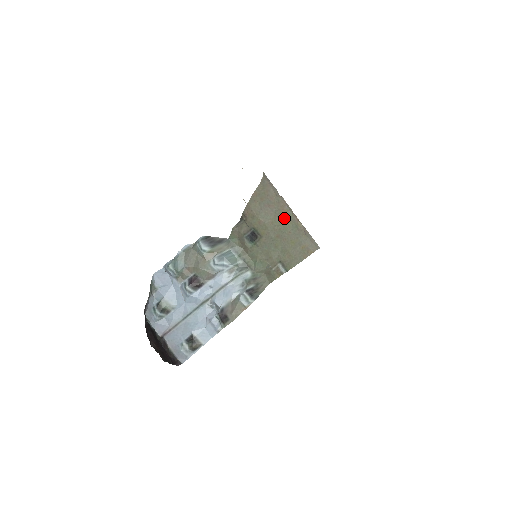
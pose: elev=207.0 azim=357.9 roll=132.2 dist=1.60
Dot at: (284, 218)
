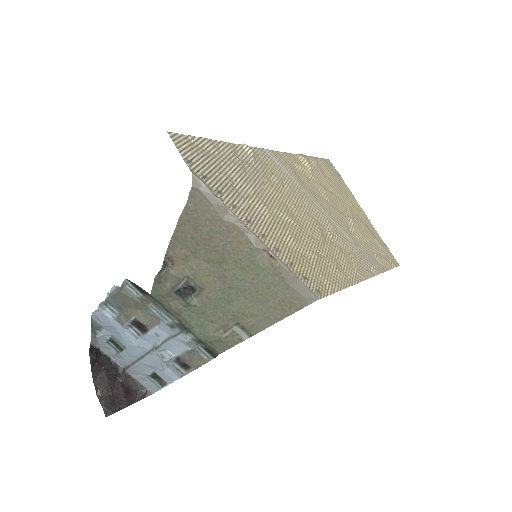
Dot at: (241, 256)
